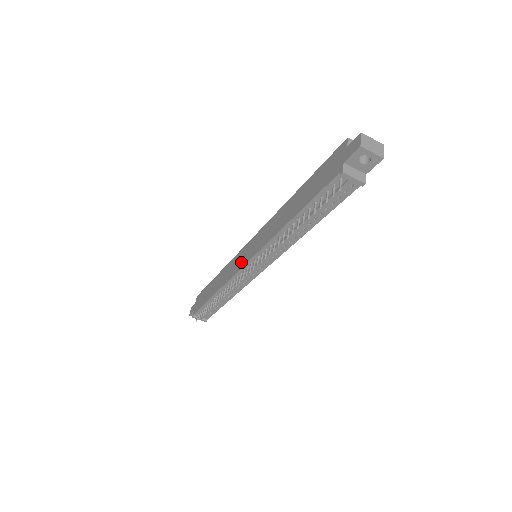
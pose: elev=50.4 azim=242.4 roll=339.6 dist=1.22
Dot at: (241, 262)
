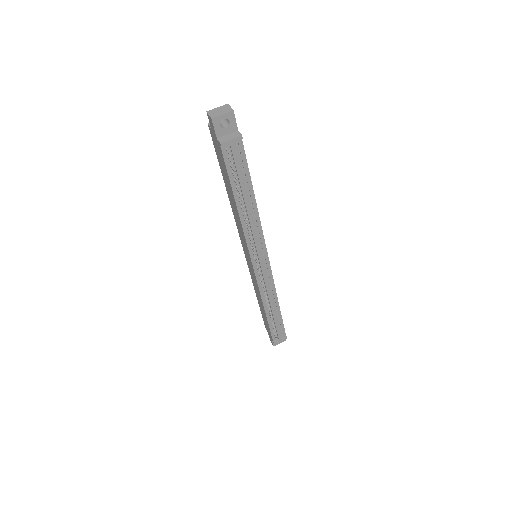
Dot at: (252, 270)
